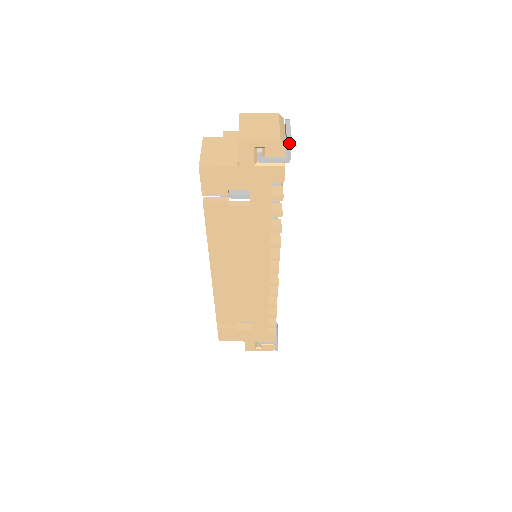
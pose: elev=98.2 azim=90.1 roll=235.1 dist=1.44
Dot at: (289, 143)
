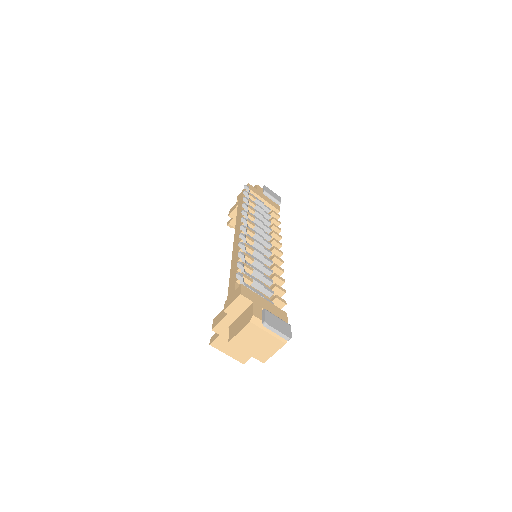
Dot at: (290, 338)
